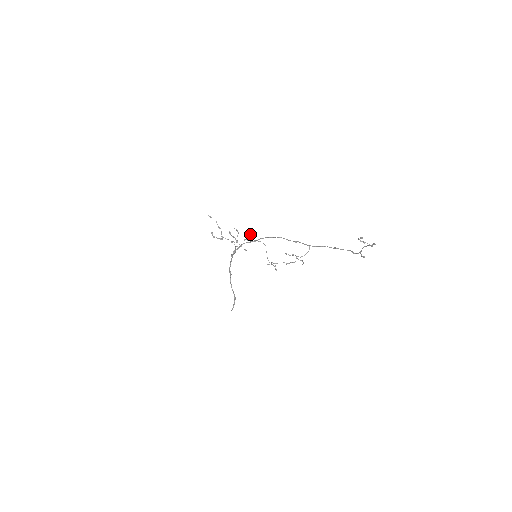
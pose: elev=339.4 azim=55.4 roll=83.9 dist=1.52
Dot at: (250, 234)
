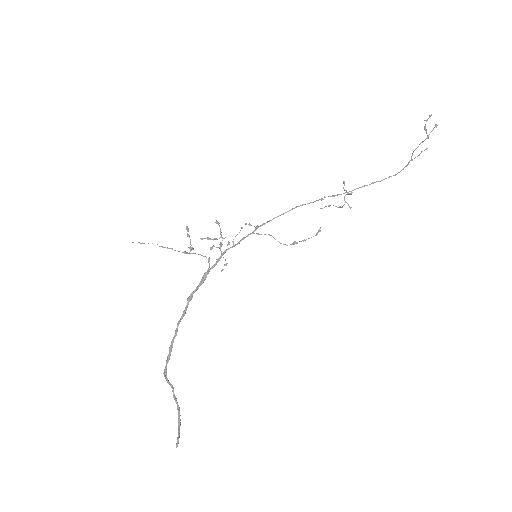
Dot at: occluded
